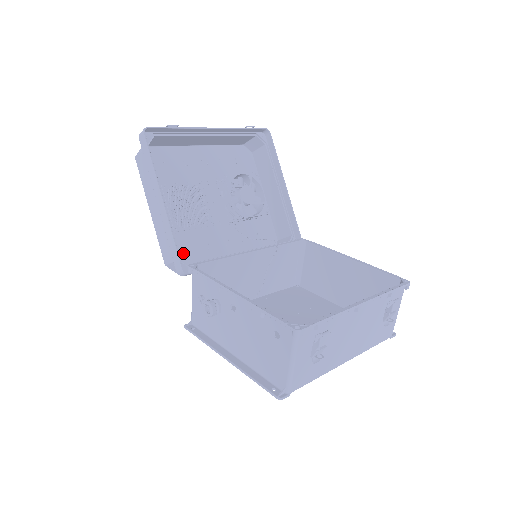
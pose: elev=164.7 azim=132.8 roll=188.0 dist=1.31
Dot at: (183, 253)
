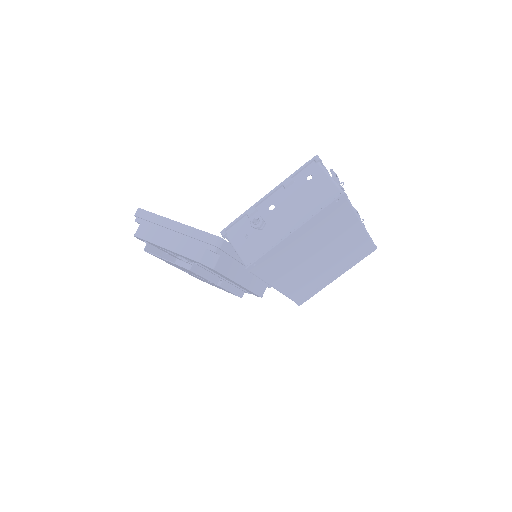
Dot at: occluded
